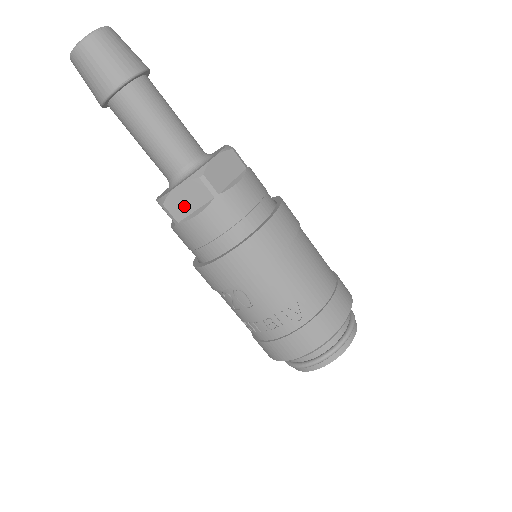
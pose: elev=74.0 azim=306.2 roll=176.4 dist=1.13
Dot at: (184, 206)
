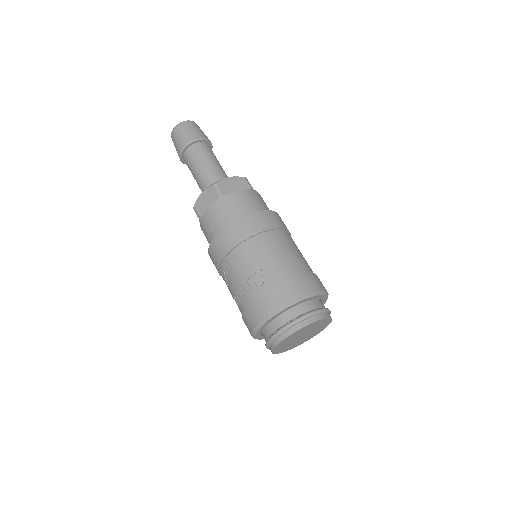
Dot at: (204, 206)
